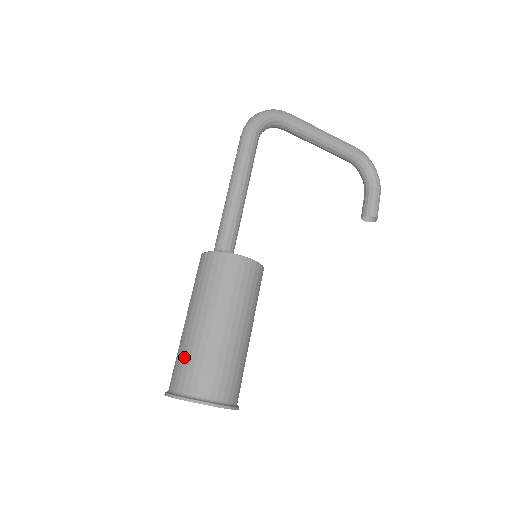
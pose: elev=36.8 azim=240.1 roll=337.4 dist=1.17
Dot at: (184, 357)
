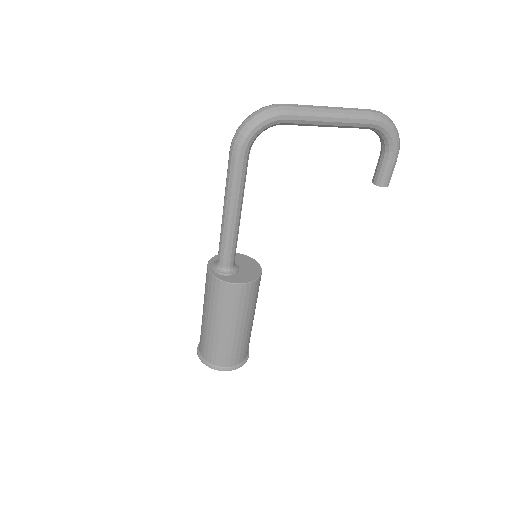
Dot at: (205, 340)
